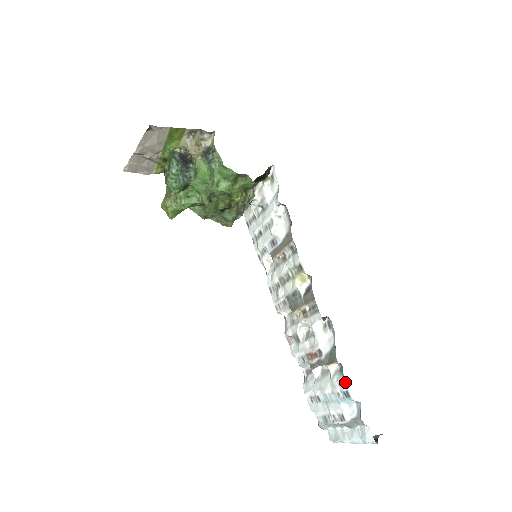
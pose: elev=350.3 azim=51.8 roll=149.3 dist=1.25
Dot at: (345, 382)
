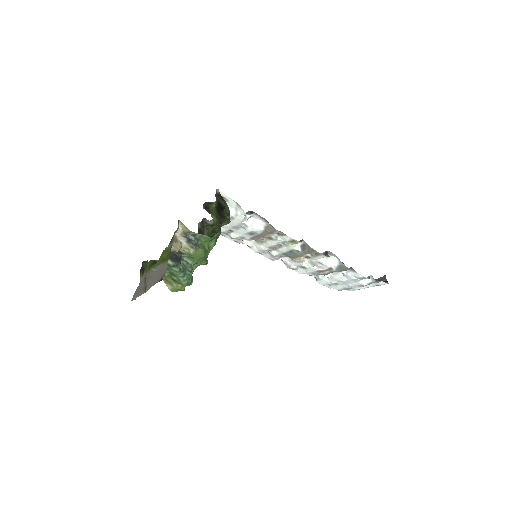
Dot at: (360, 275)
